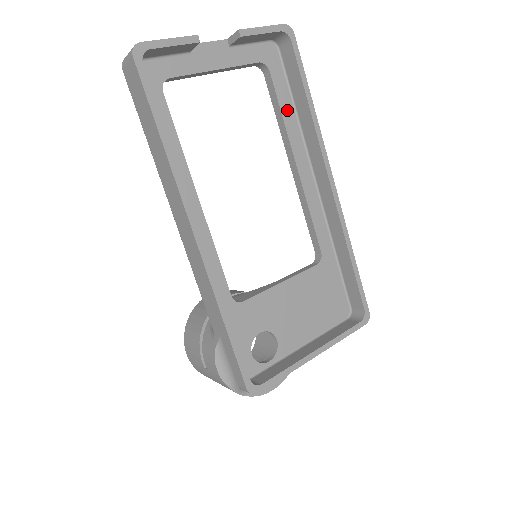
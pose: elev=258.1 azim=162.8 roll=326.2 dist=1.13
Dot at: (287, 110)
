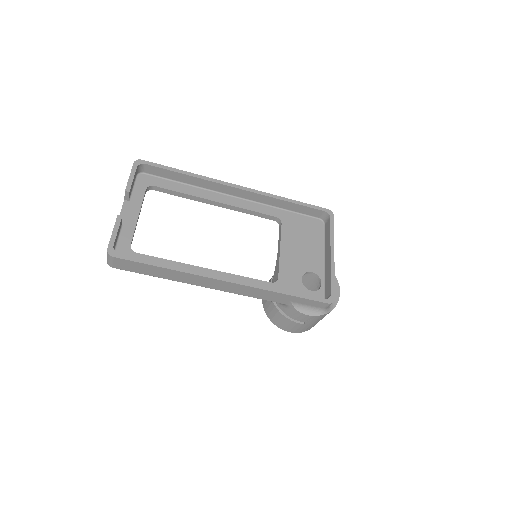
Dot at: (182, 189)
